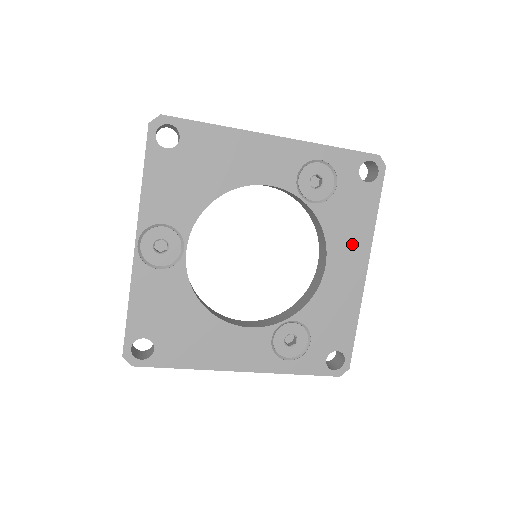
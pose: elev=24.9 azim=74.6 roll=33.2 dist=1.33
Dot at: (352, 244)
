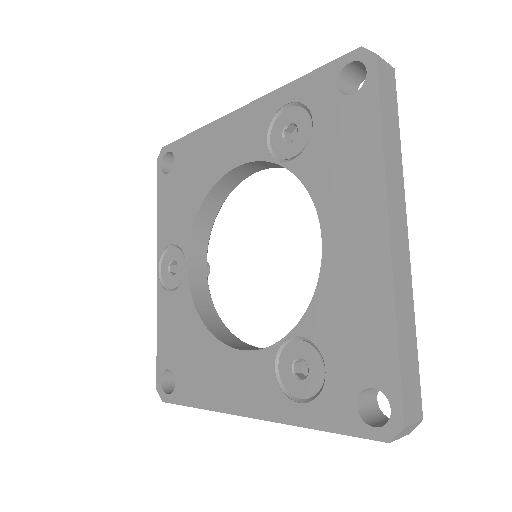
Dot at: (353, 194)
